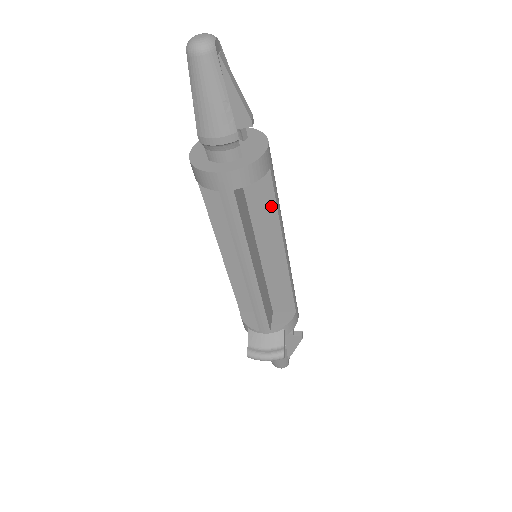
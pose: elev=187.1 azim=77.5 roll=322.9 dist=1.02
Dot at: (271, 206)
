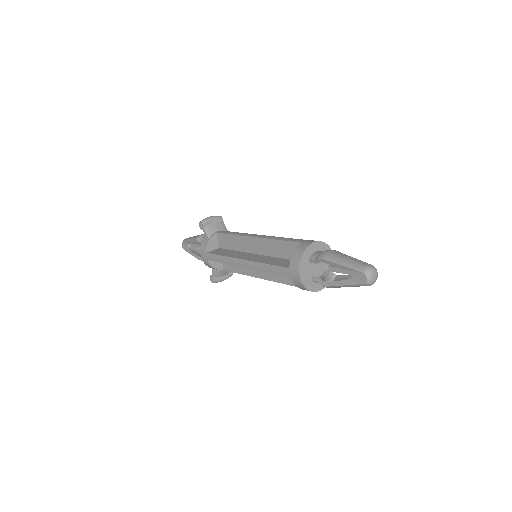
Dot at: occluded
